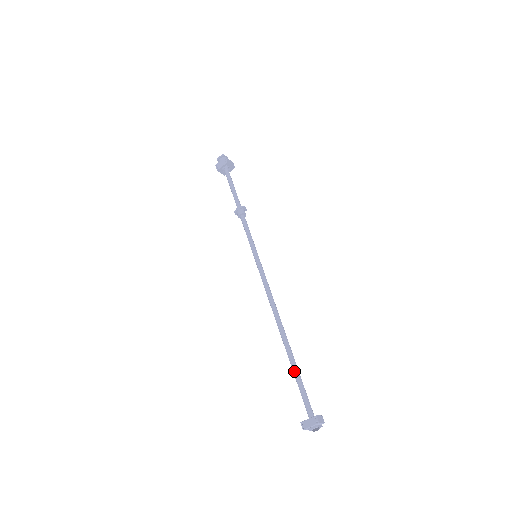
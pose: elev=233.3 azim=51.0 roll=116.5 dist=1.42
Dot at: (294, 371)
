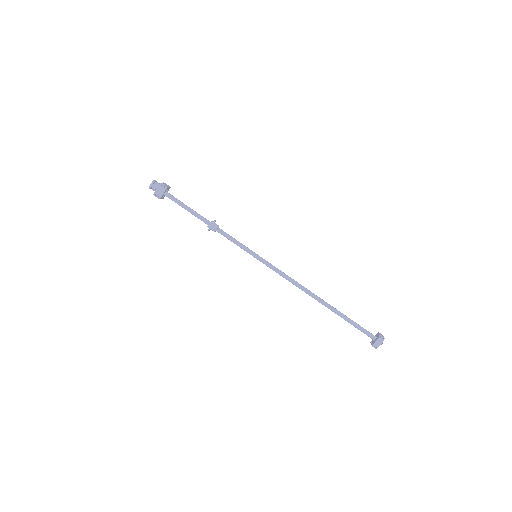
Dot at: (345, 319)
